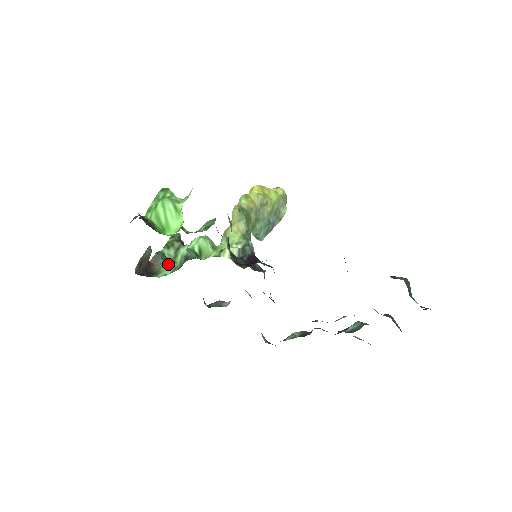
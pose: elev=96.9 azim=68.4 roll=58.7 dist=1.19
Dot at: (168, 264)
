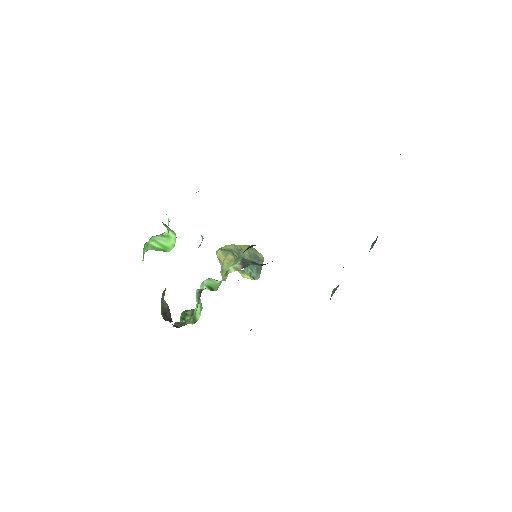
Dot at: occluded
